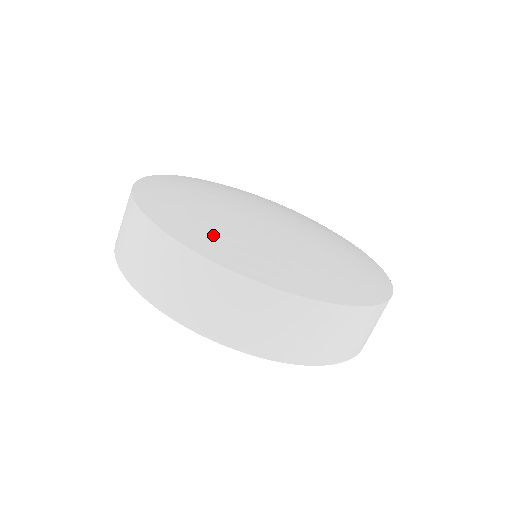
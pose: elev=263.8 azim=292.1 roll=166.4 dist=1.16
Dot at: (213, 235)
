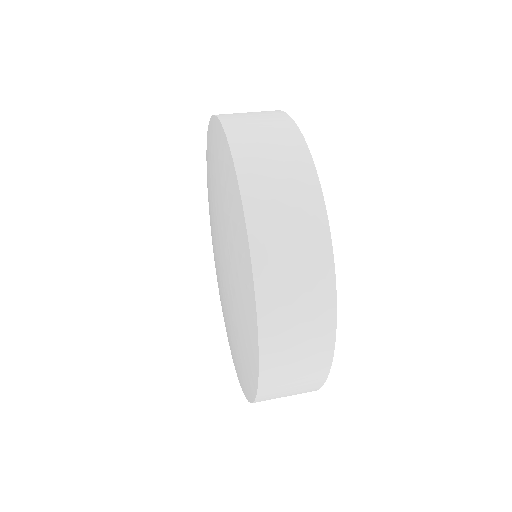
Dot at: occluded
